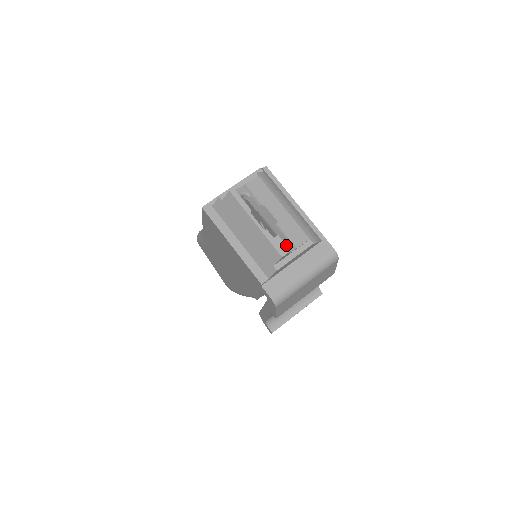
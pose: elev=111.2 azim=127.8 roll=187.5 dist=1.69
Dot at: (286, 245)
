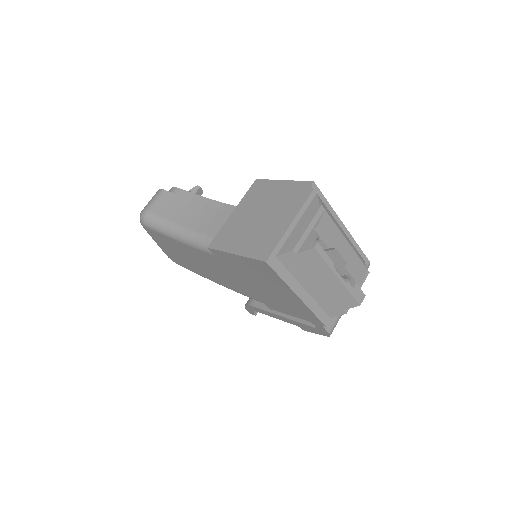
Dot at: (362, 291)
